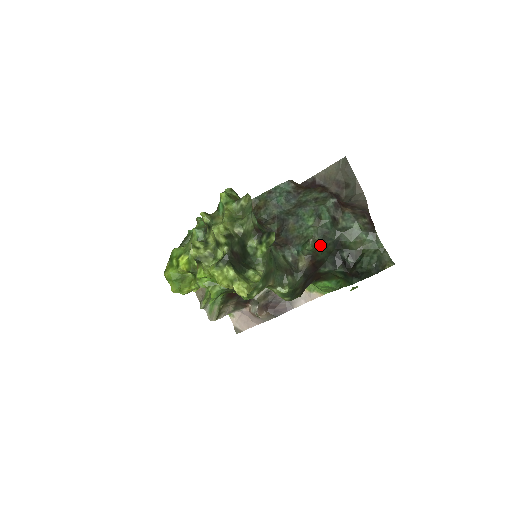
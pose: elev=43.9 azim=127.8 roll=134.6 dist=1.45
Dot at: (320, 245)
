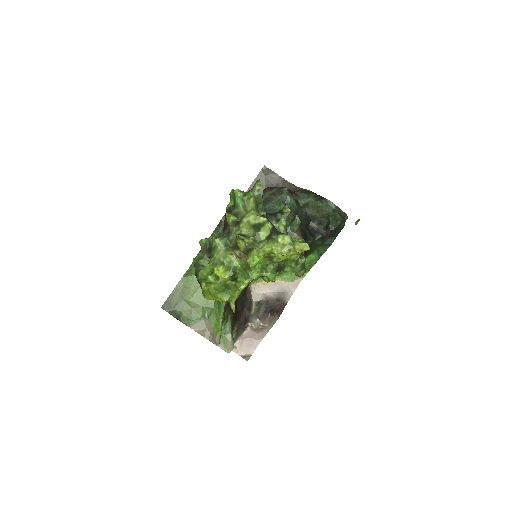
Dot at: occluded
